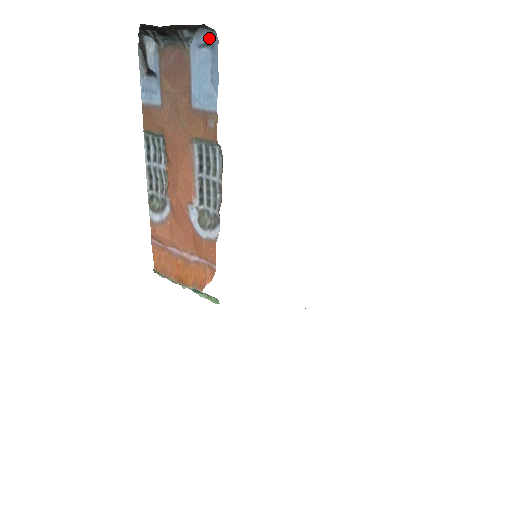
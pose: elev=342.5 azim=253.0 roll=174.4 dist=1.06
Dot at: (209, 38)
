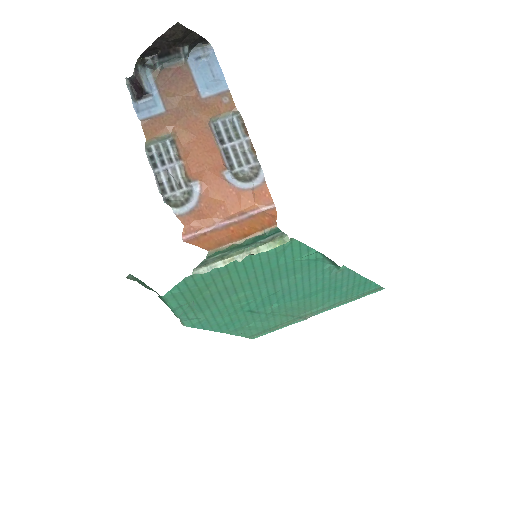
Dot at: (204, 51)
